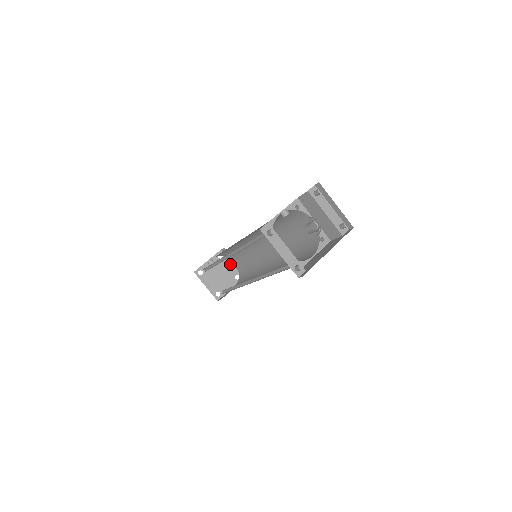
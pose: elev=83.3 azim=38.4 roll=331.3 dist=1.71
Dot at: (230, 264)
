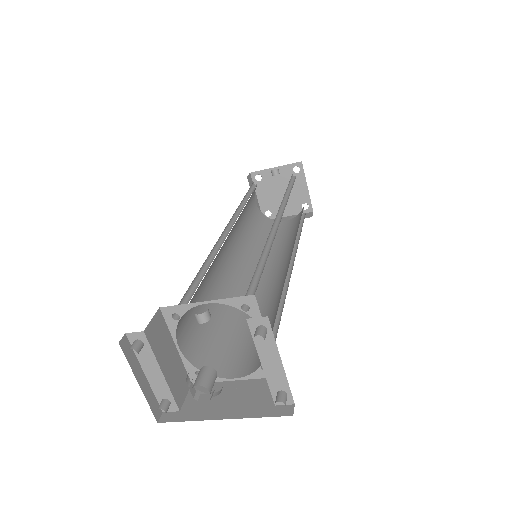
Dot at: (304, 186)
